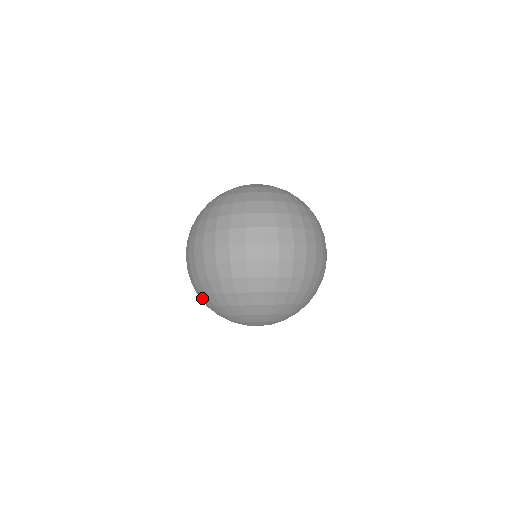
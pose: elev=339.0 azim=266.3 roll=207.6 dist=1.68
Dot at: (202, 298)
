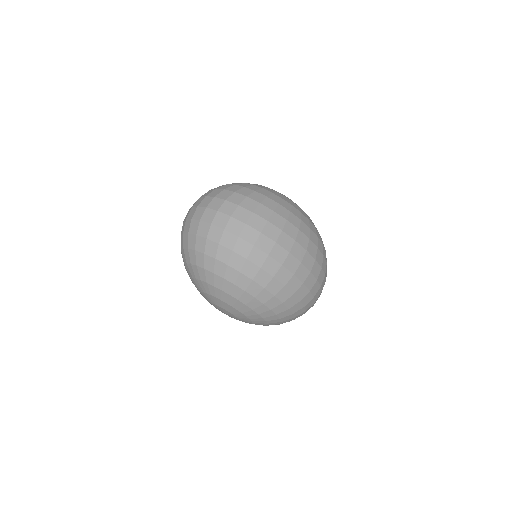
Dot at: occluded
